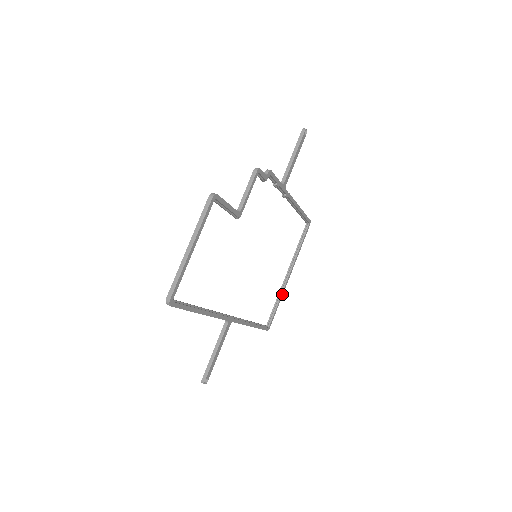
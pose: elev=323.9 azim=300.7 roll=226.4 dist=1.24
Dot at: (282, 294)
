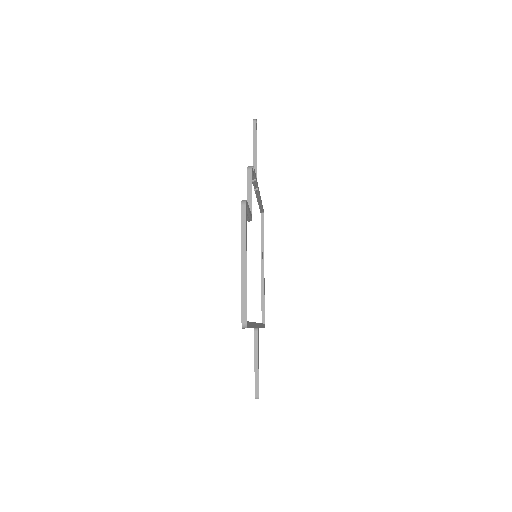
Dot at: (264, 288)
